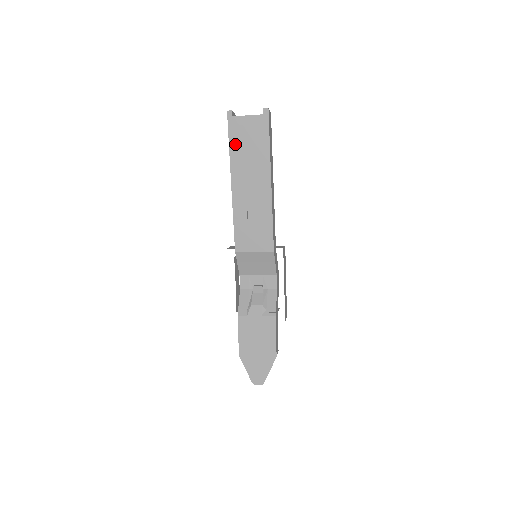
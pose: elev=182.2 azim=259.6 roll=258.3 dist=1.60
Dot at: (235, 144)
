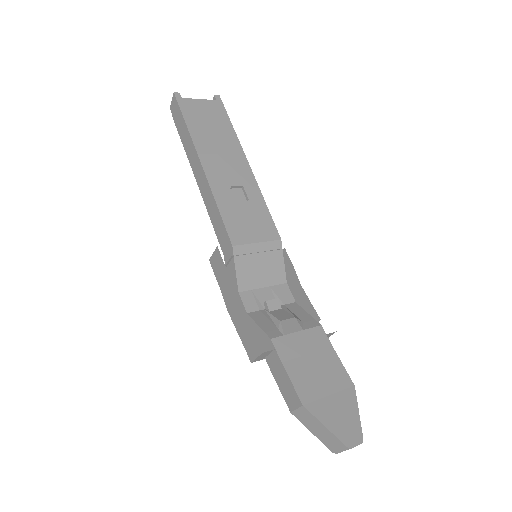
Dot at: (193, 123)
